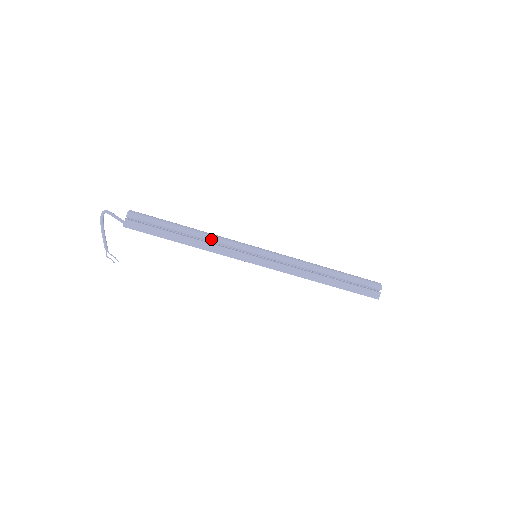
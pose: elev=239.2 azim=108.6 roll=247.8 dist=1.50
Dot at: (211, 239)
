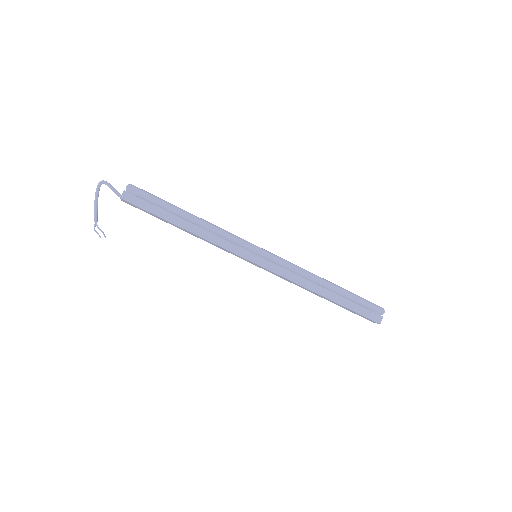
Dot at: (212, 228)
